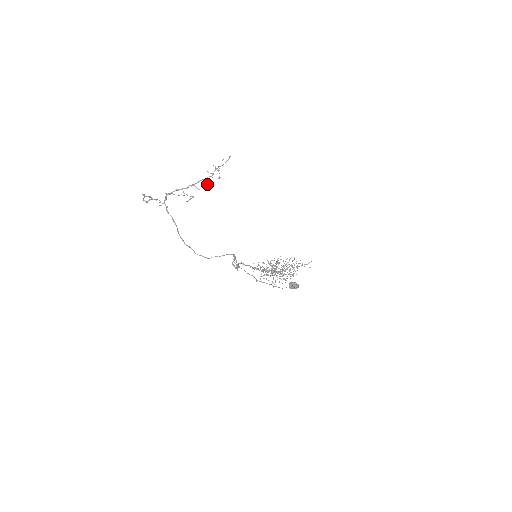
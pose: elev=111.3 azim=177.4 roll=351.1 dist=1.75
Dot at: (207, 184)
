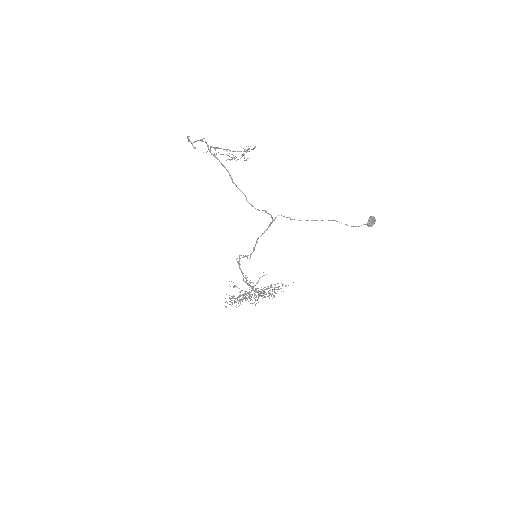
Dot at: (242, 156)
